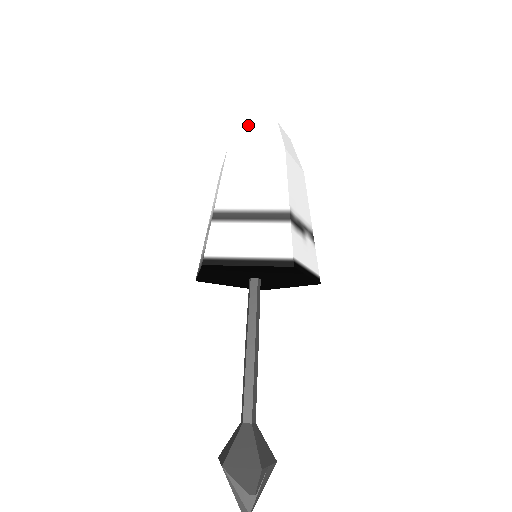
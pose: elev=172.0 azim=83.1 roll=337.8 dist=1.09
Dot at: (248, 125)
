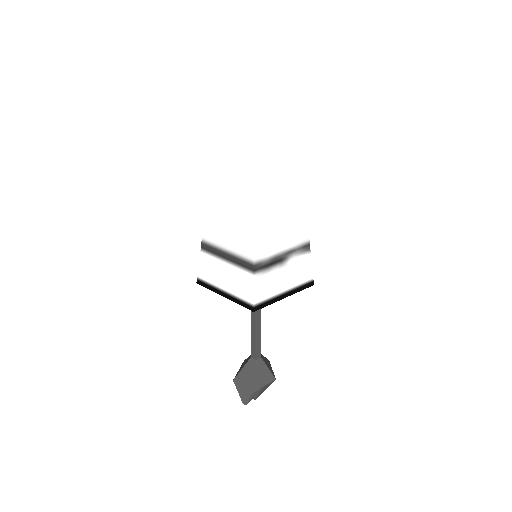
Dot at: (230, 146)
